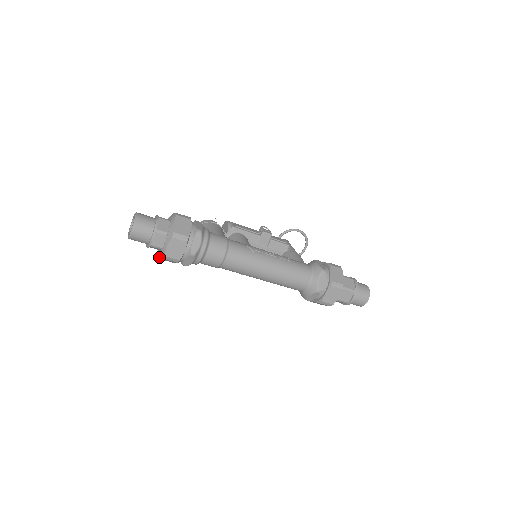
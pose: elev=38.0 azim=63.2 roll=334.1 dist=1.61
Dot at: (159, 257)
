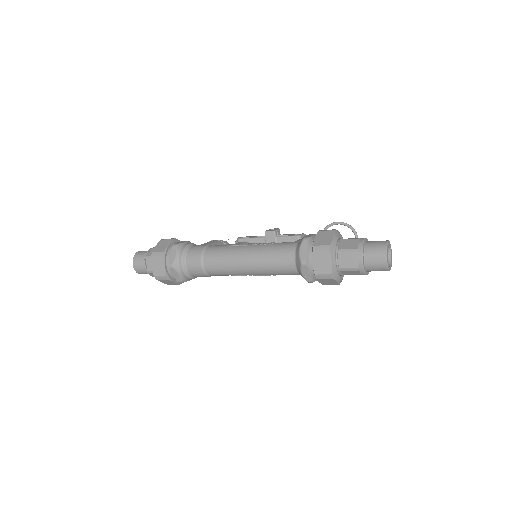
Dot at: occluded
